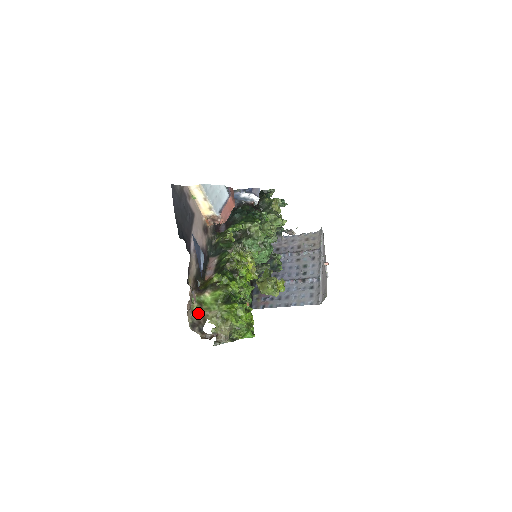
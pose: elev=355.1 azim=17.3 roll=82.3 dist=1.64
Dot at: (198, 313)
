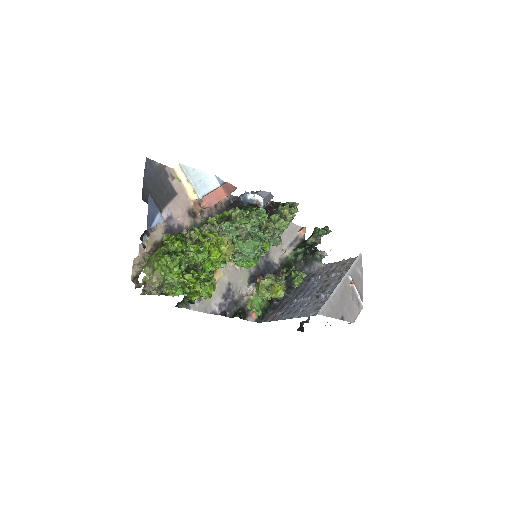
Dot at: occluded
